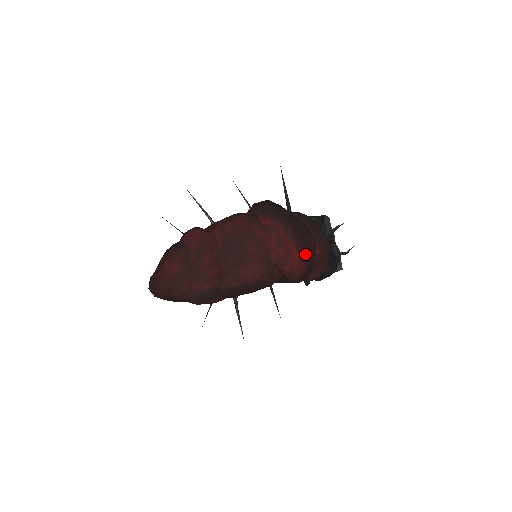
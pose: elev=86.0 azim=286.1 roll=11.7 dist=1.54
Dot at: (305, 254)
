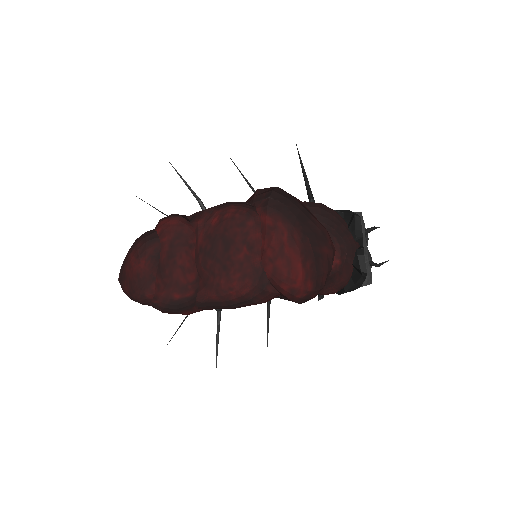
Dot at: (314, 269)
